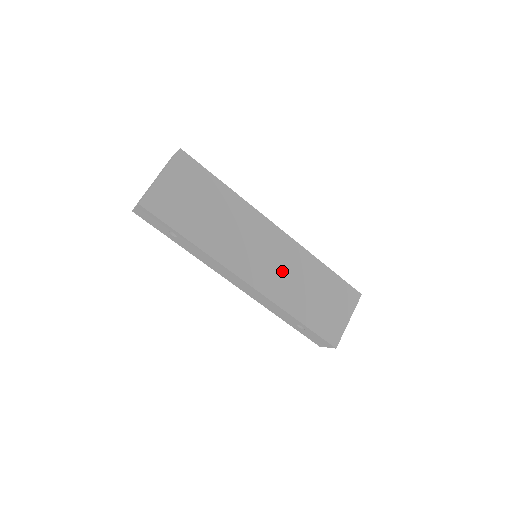
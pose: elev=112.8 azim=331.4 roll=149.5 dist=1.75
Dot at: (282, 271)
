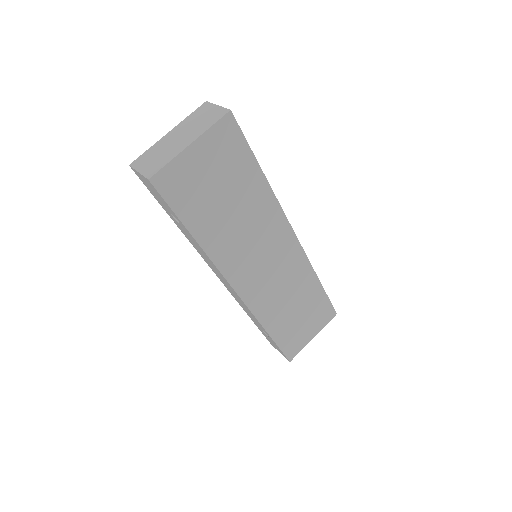
Dot at: (277, 284)
